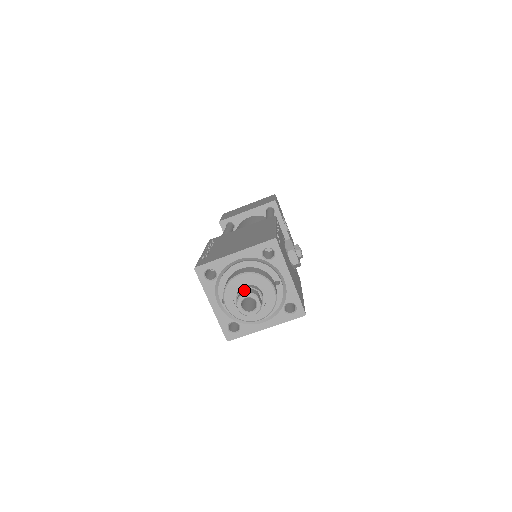
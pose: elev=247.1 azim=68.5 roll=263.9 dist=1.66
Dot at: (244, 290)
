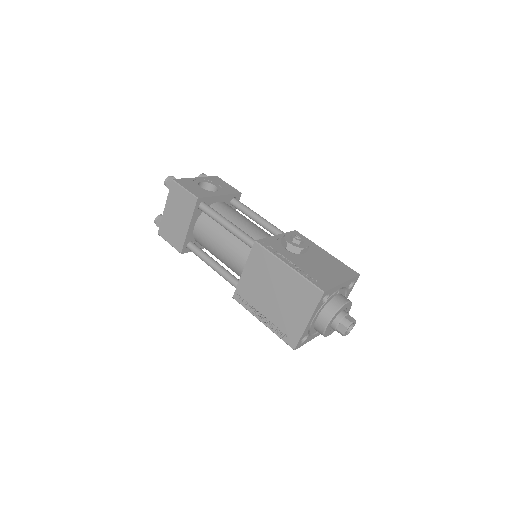
Dot at: (337, 327)
